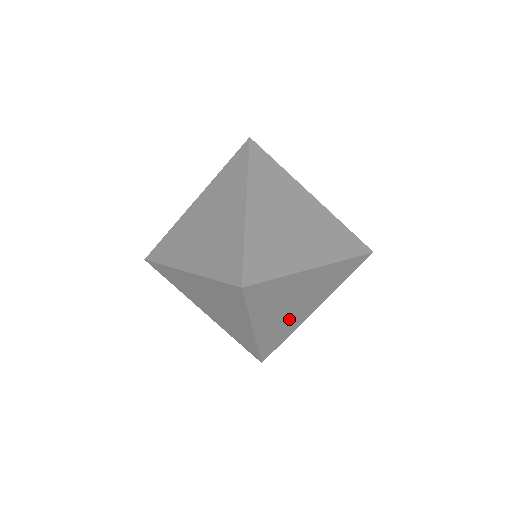
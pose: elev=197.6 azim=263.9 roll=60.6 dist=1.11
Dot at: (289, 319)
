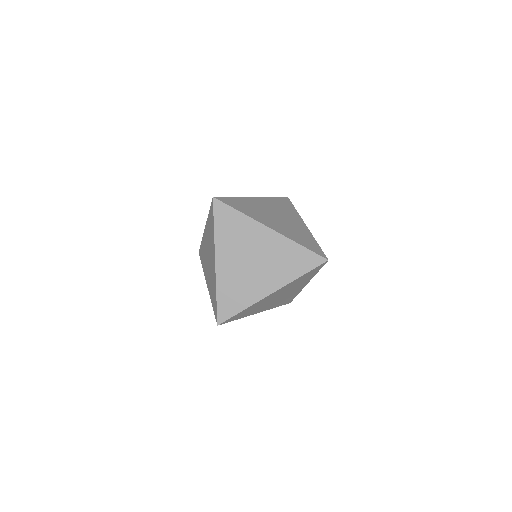
Dot at: (285, 297)
